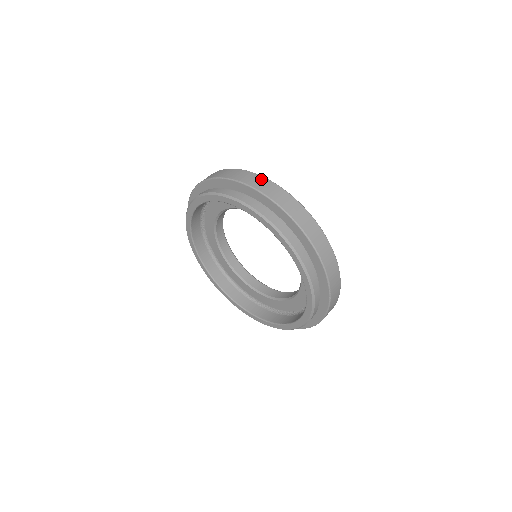
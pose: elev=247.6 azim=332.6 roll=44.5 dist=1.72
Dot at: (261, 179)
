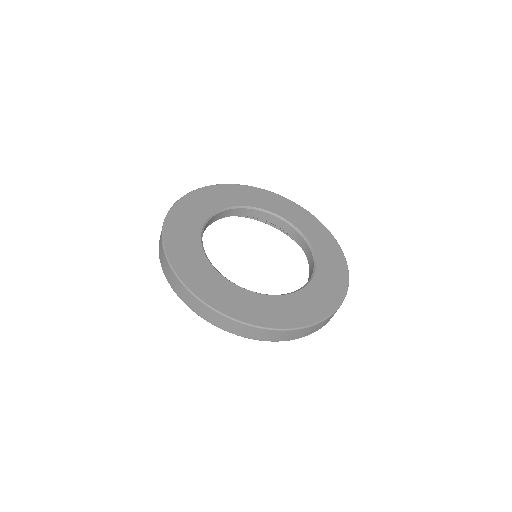
Dot at: (177, 283)
